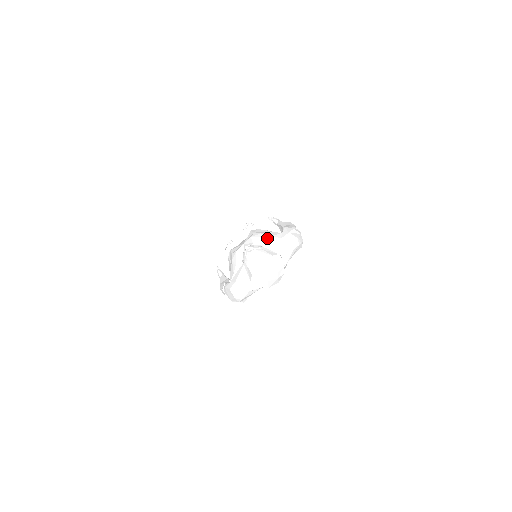
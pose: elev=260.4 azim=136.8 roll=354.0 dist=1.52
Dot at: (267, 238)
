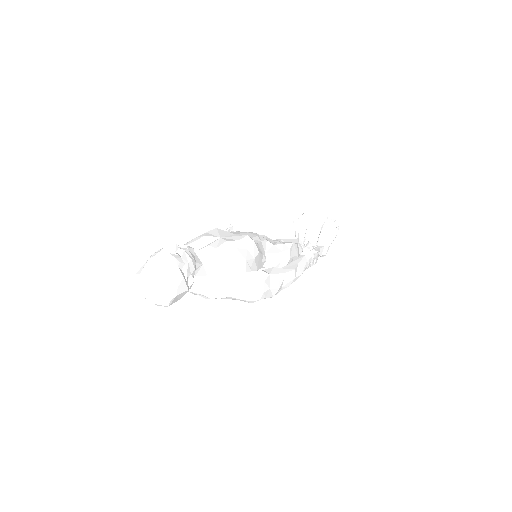
Dot at: (228, 259)
